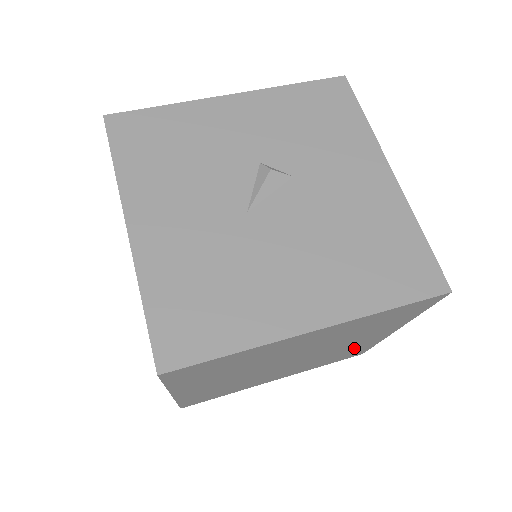
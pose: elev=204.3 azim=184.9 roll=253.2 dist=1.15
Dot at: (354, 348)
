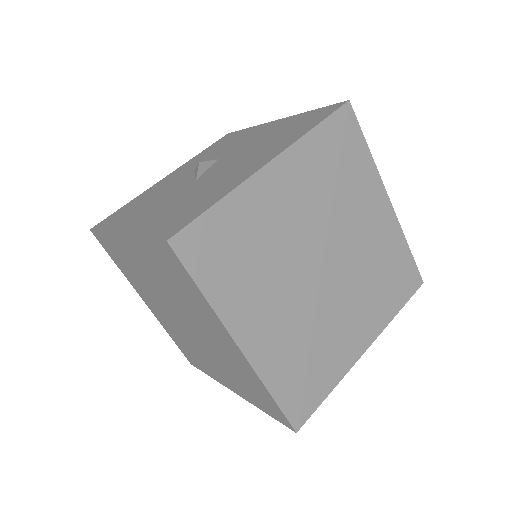
Dot at: (385, 251)
